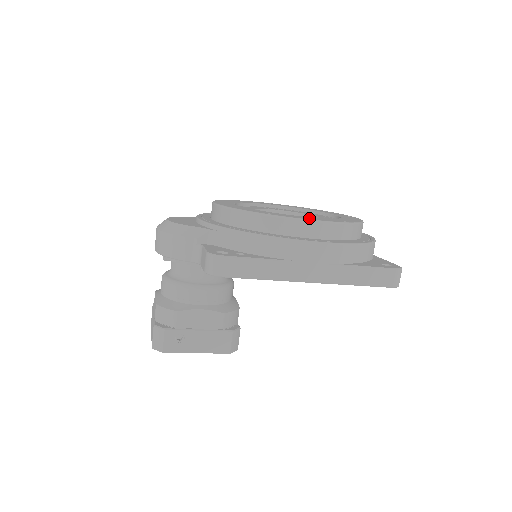
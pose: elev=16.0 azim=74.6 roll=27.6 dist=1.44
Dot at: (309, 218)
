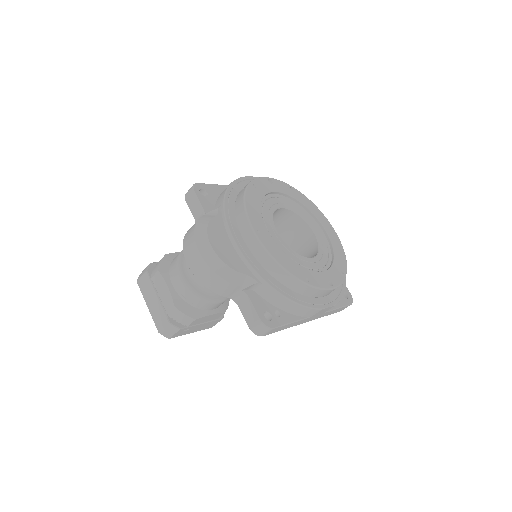
Dot at: (328, 281)
